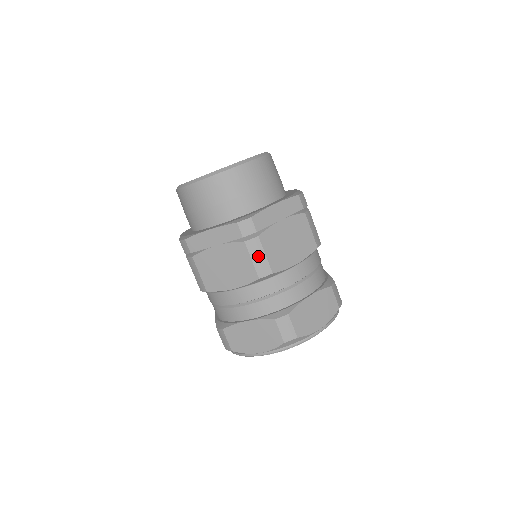
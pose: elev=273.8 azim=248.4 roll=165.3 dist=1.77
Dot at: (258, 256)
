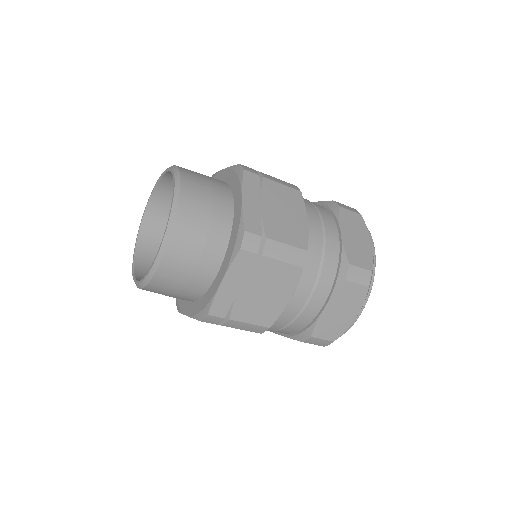
Dot at: (284, 253)
